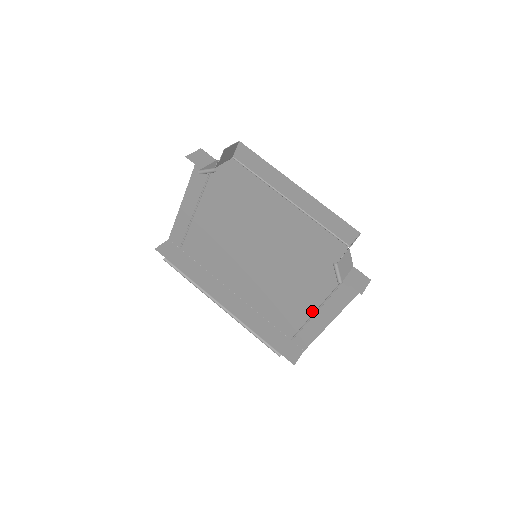
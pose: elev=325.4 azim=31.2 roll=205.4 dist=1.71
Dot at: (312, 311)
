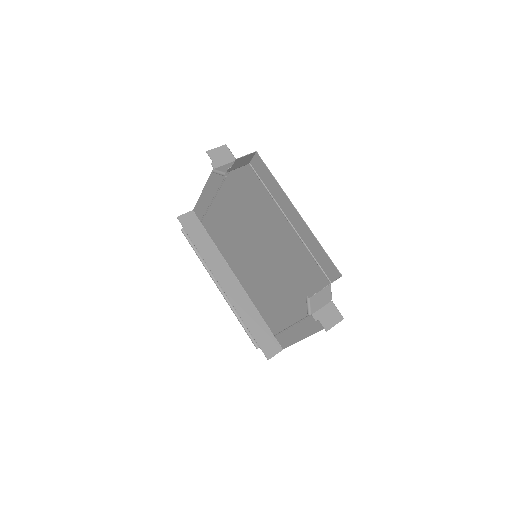
Dot at: (294, 321)
